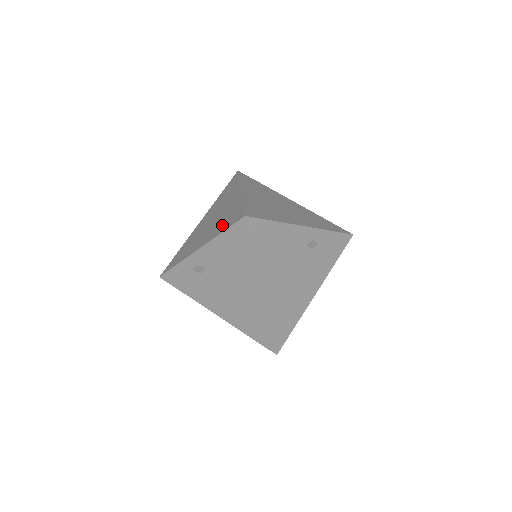
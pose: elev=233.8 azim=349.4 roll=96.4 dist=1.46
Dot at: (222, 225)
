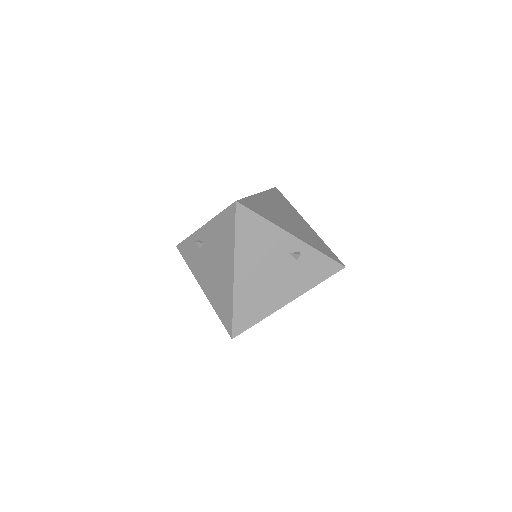
Dot at: occluded
